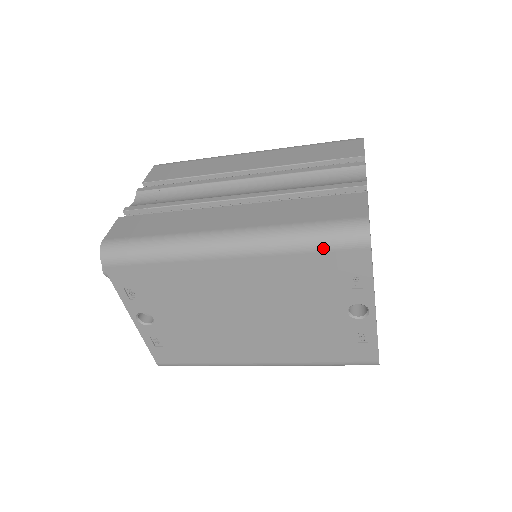
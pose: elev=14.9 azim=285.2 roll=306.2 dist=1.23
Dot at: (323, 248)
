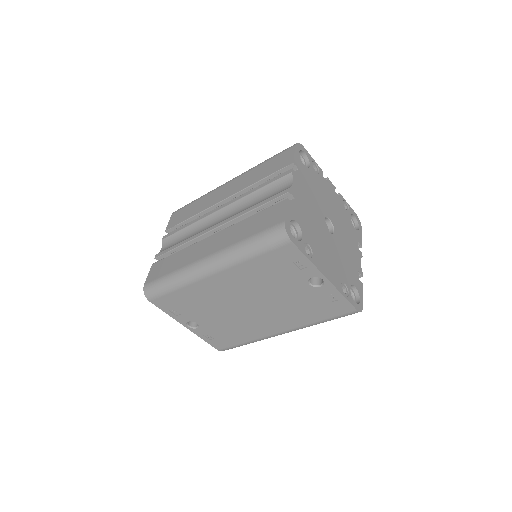
Dot at: (264, 252)
